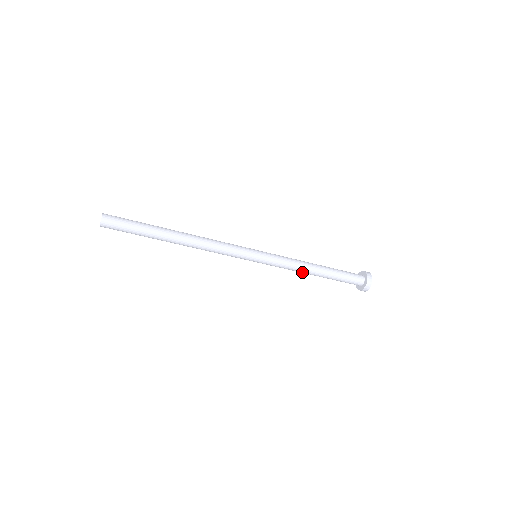
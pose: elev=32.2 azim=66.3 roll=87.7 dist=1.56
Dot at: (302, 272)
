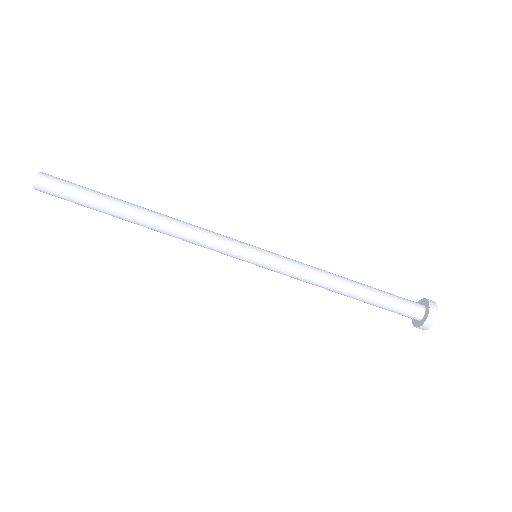
Dot at: (326, 287)
